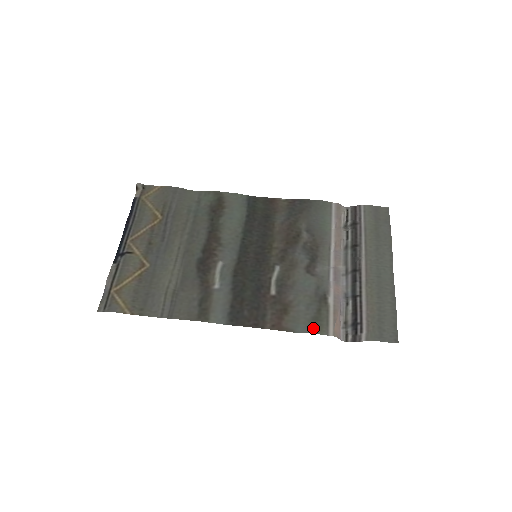
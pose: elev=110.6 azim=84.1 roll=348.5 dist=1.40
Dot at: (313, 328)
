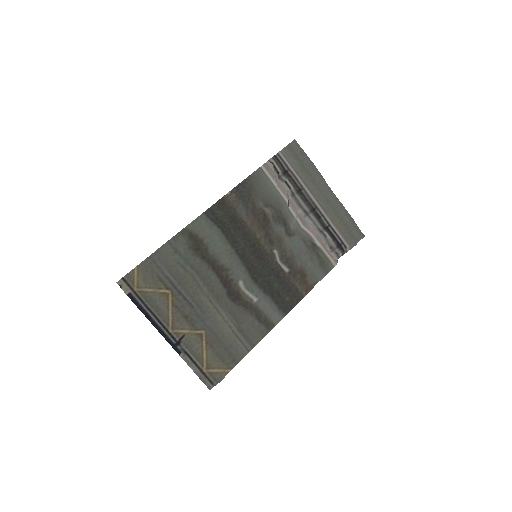
Dot at: (325, 271)
